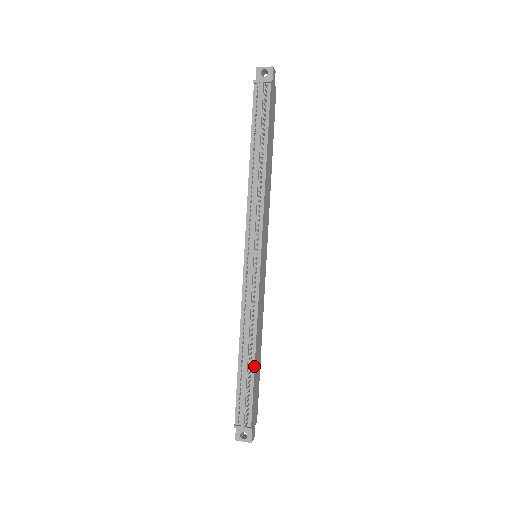
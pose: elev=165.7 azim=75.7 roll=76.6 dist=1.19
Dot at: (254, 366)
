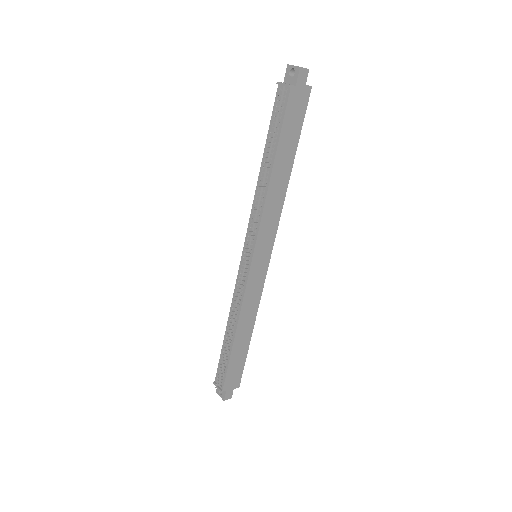
Dot at: (232, 347)
